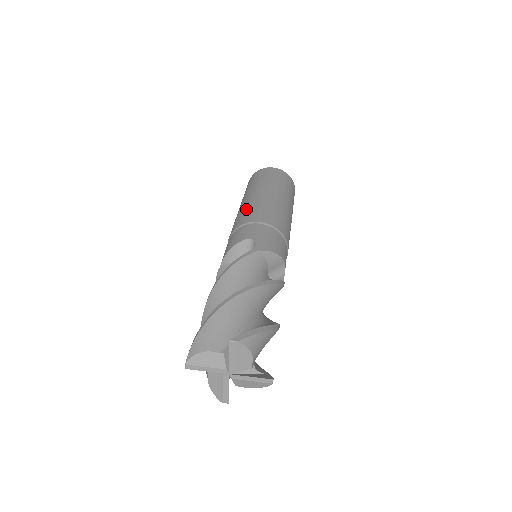
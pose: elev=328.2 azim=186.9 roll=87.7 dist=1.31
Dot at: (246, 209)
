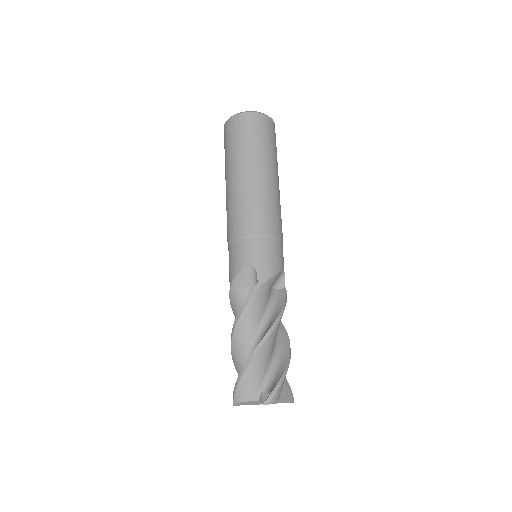
Dot at: (236, 207)
